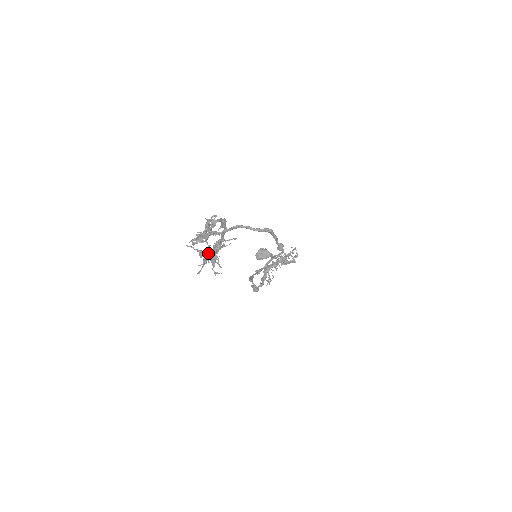
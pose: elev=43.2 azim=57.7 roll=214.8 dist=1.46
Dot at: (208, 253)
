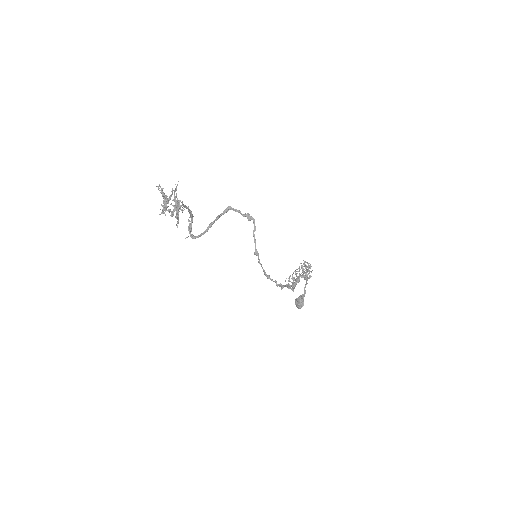
Dot at: (174, 209)
